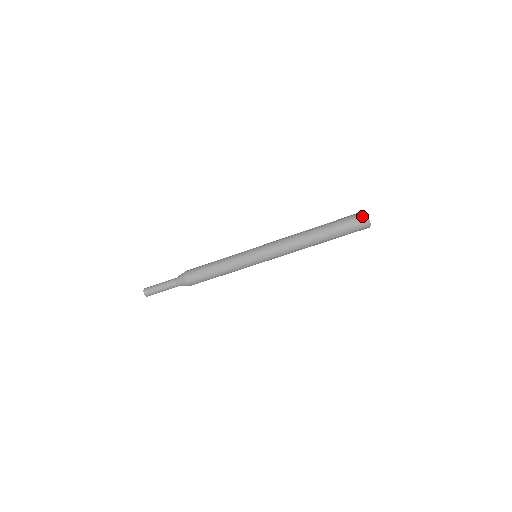
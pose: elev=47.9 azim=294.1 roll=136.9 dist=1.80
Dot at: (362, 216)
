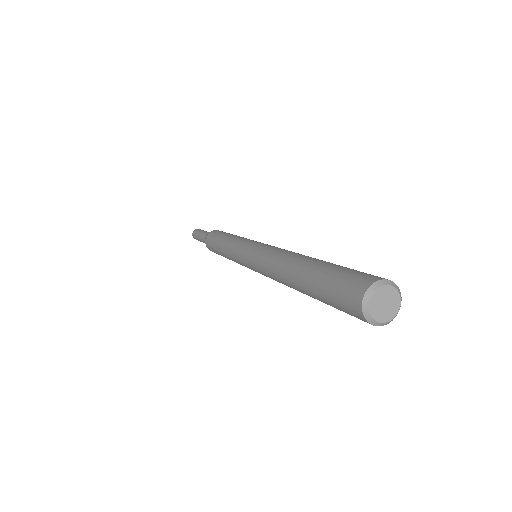
Dot at: occluded
